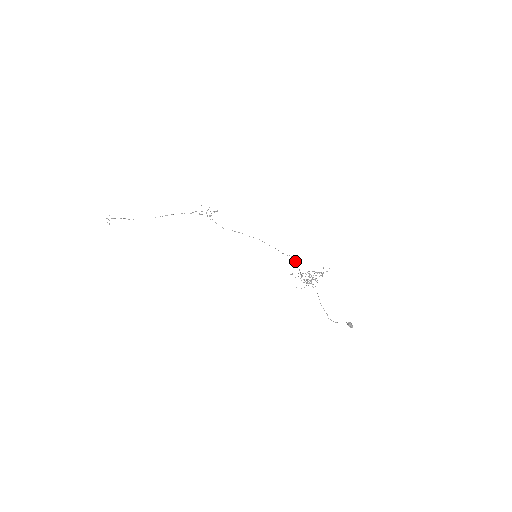
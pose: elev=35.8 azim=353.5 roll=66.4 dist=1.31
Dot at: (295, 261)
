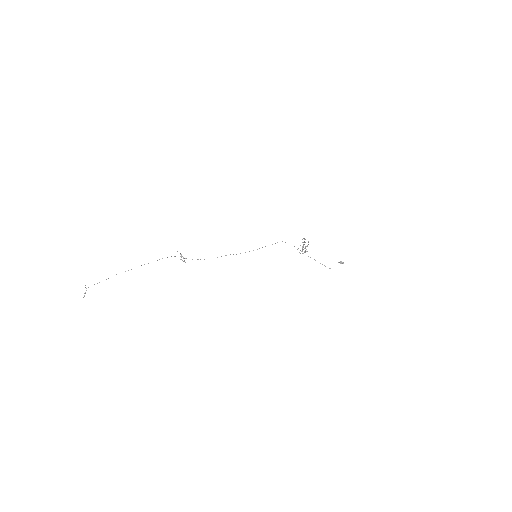
Dot at: occluded
